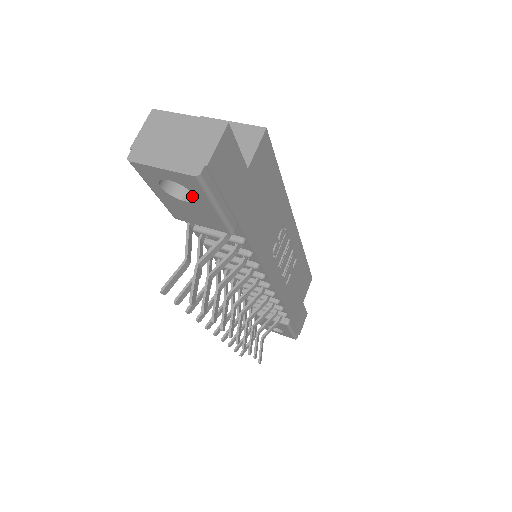
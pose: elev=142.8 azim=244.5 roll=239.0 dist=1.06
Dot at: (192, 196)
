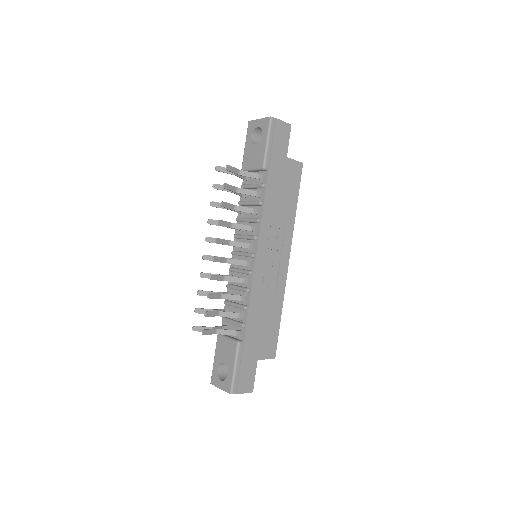
Dot at: occluded
